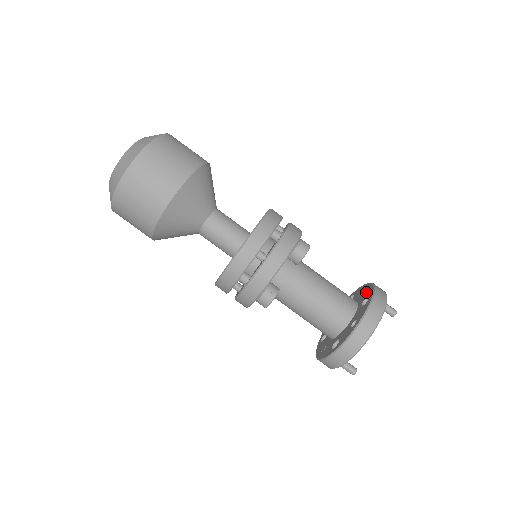
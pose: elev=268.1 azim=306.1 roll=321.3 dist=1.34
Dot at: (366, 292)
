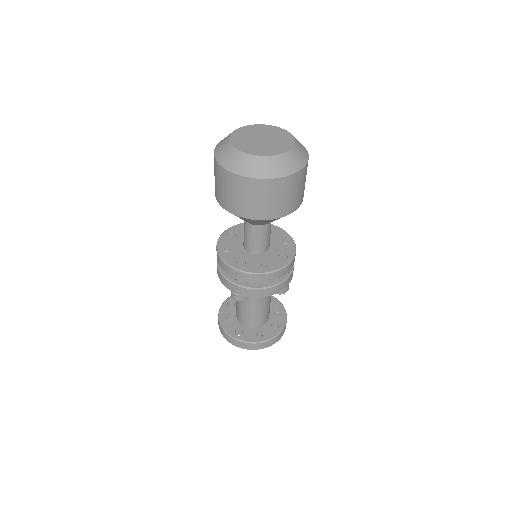
Dot at: (279, 316)
